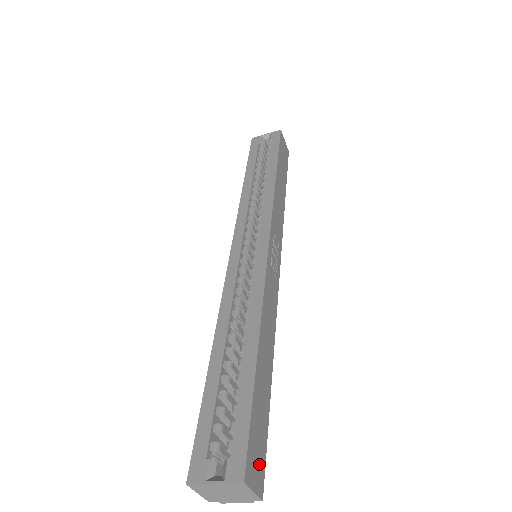
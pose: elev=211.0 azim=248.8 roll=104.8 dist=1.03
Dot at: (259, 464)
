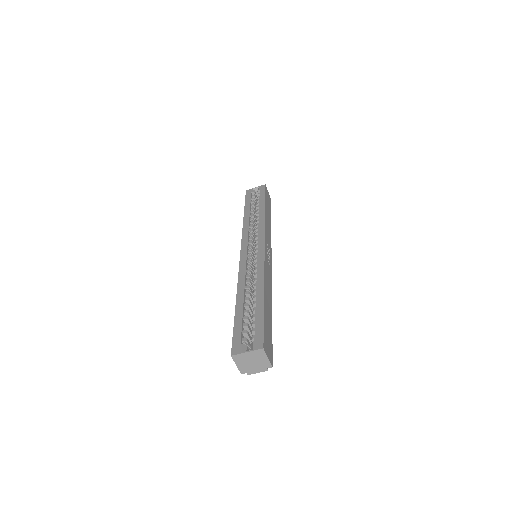
Dot at: (269, 349)
